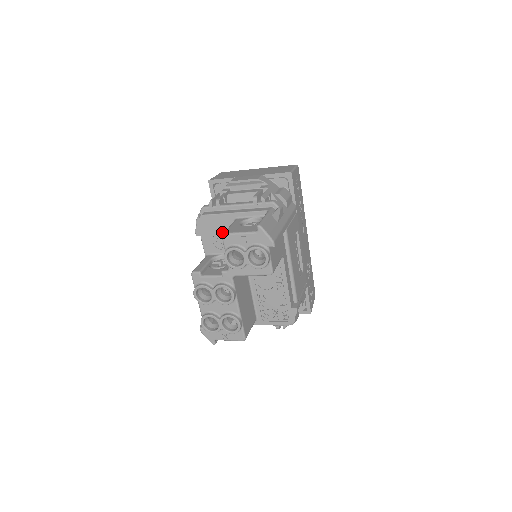
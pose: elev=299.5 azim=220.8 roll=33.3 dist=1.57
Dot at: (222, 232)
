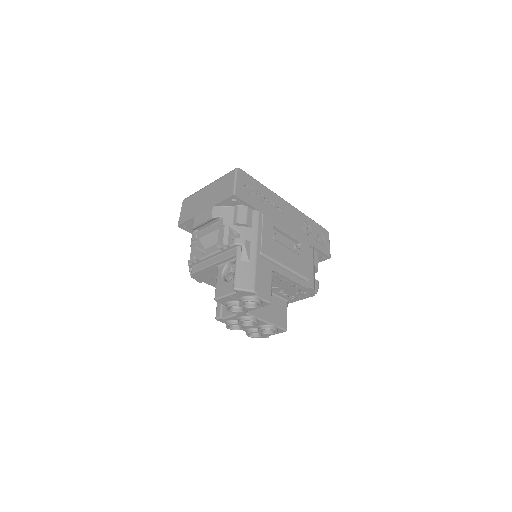
Dot at: (215, 275)
